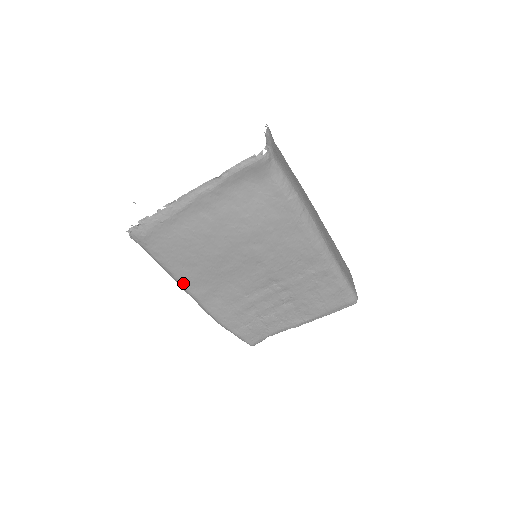
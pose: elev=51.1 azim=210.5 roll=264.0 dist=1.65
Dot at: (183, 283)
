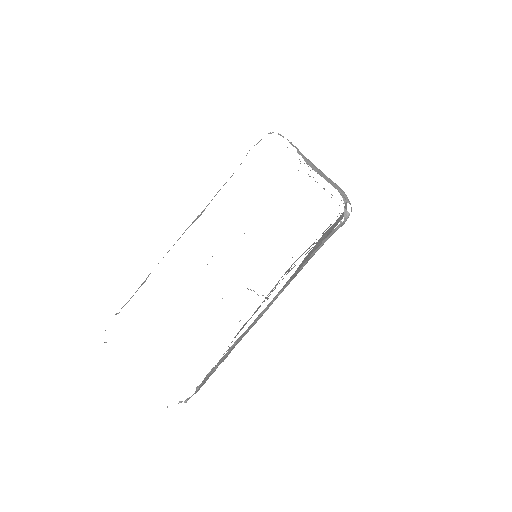
Dot at: occluded
